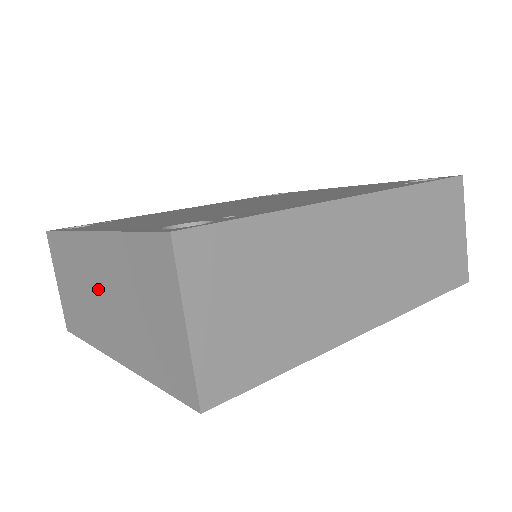
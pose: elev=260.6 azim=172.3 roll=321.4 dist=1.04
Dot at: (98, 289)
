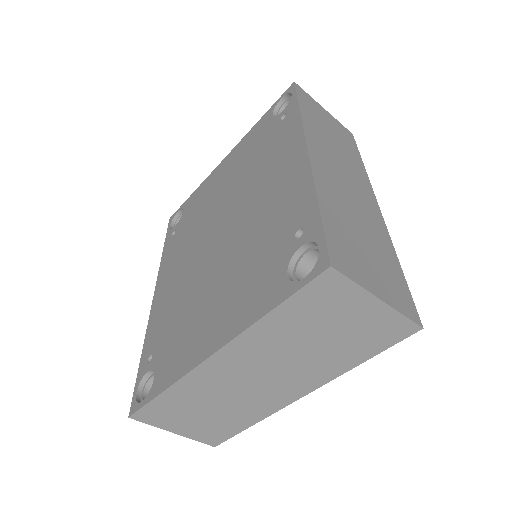
Dot at: (250, 378)
